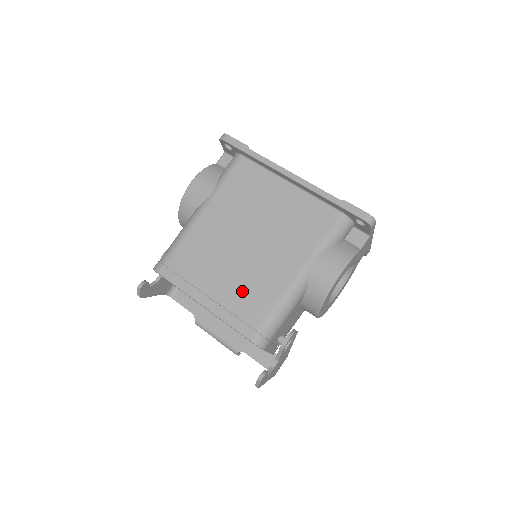
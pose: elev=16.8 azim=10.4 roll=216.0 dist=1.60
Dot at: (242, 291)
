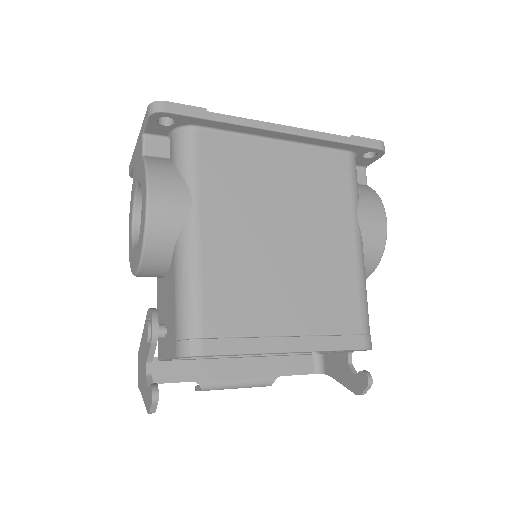
Dot at: (319, 301)
